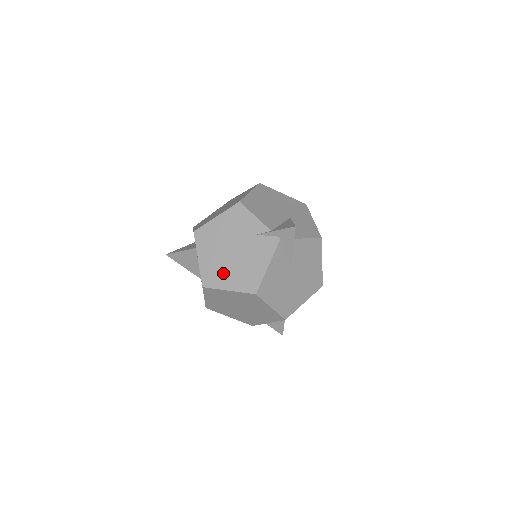
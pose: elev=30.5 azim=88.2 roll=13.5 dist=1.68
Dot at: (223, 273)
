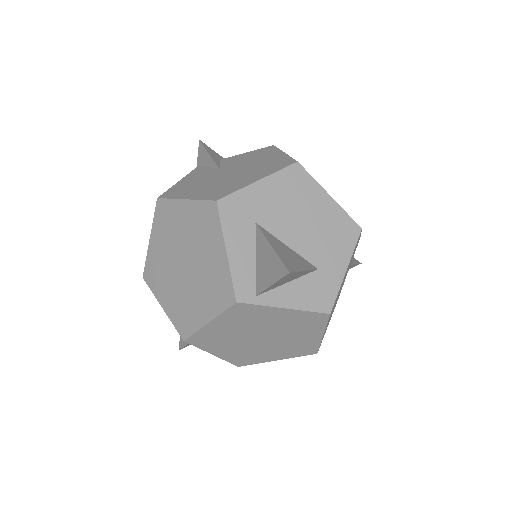
Dot at: occluded
